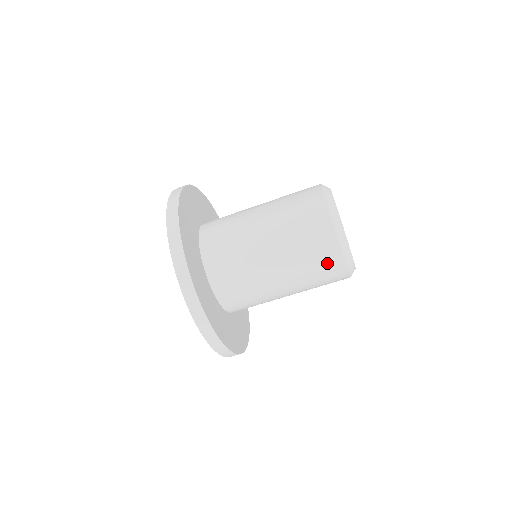
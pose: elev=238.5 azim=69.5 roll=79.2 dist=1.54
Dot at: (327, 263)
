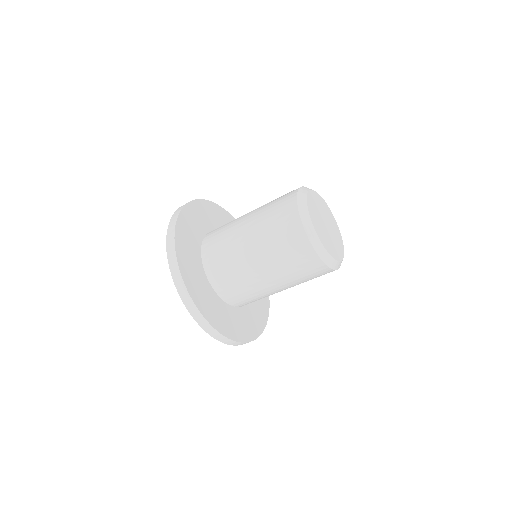
Dot at: occluded
